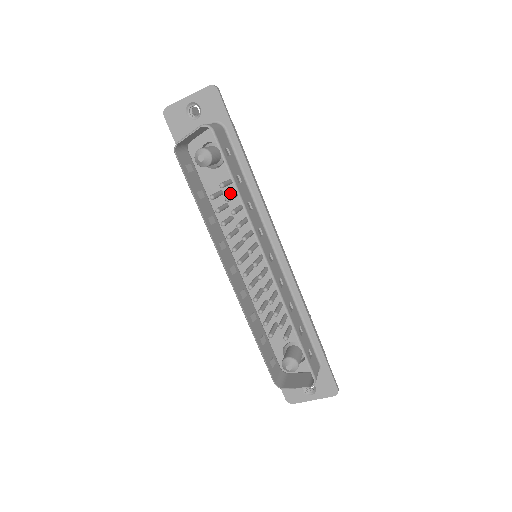
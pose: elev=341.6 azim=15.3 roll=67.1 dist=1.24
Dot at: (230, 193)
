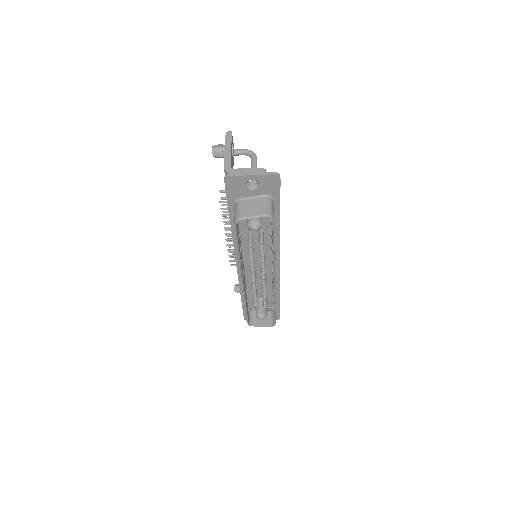
Dot at: (257, 231)
